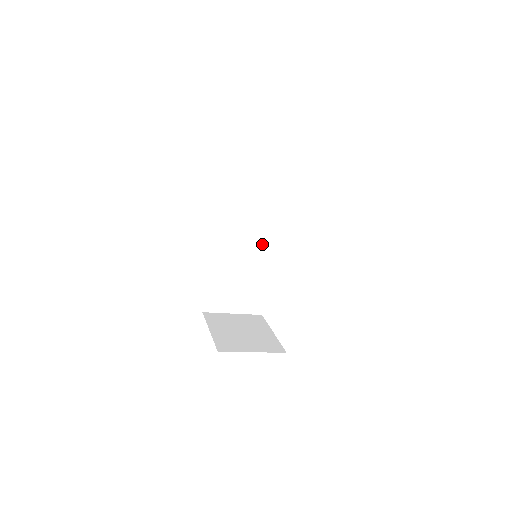
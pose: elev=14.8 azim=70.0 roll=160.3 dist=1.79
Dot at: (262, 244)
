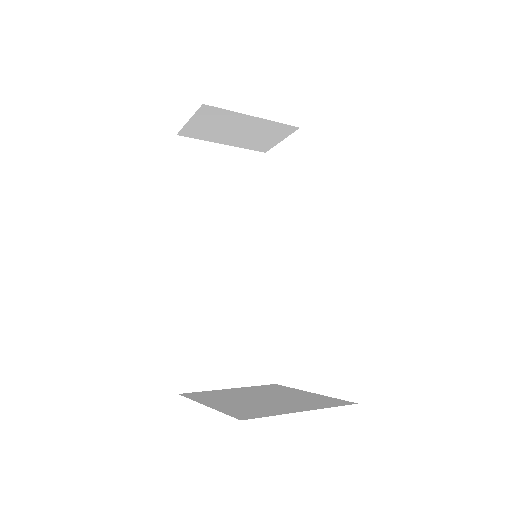
Dot at: (251, 263)
